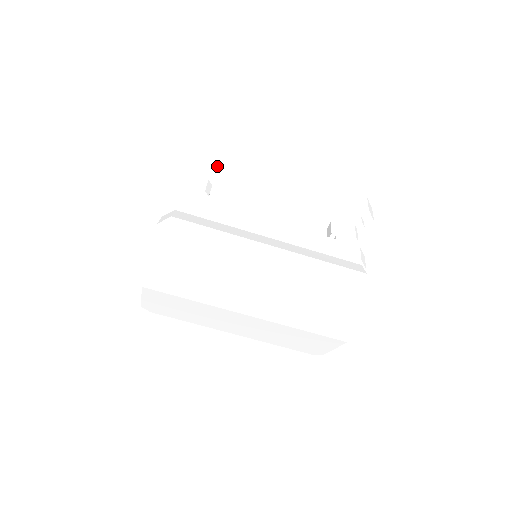
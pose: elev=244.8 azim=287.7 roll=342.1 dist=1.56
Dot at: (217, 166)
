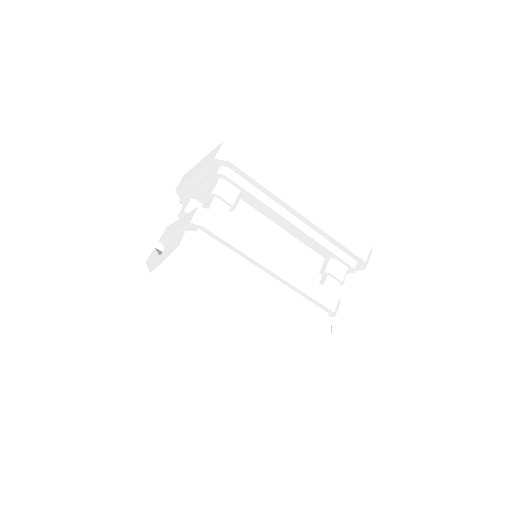
Dot at: (253, 182)
